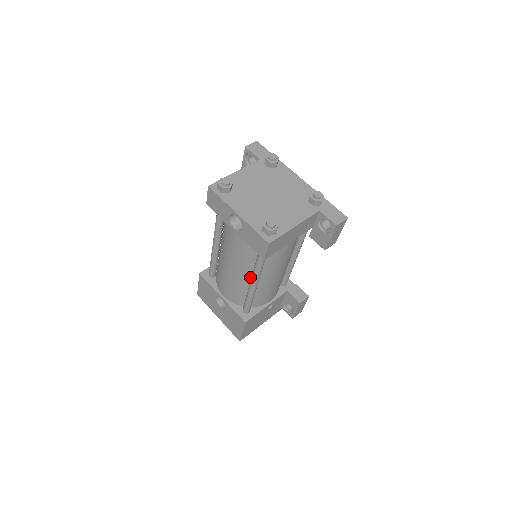
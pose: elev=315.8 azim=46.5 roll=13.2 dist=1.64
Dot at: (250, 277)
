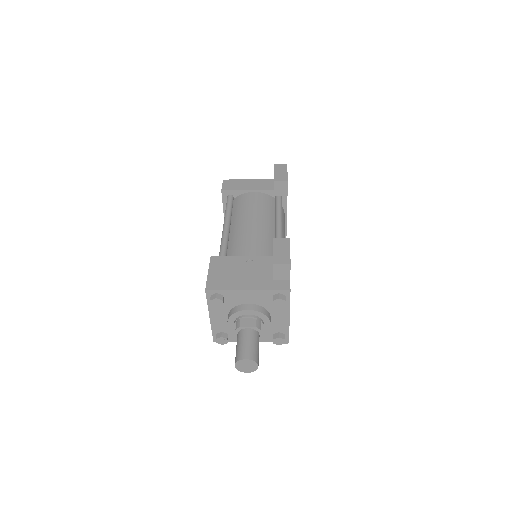
Dot at: occluded
